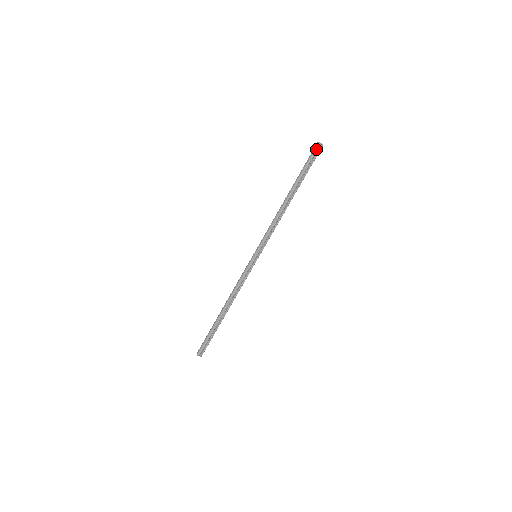
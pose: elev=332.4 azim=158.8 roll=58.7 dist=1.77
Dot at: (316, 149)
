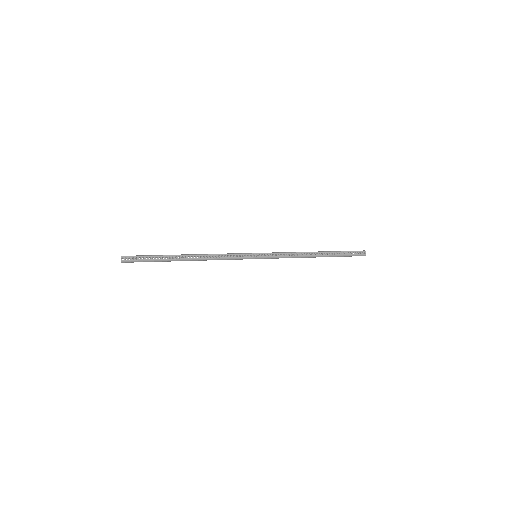
Dot at: (360, 251)
